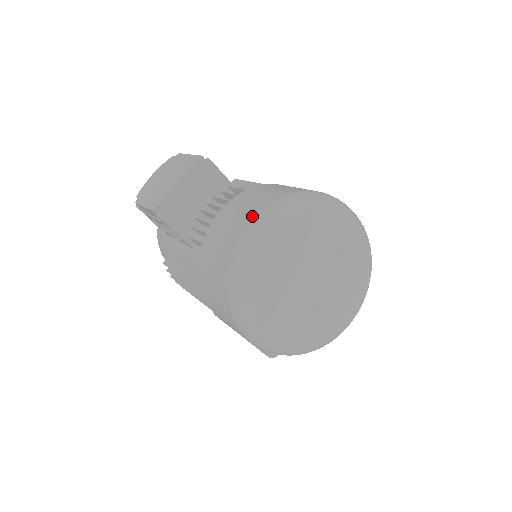
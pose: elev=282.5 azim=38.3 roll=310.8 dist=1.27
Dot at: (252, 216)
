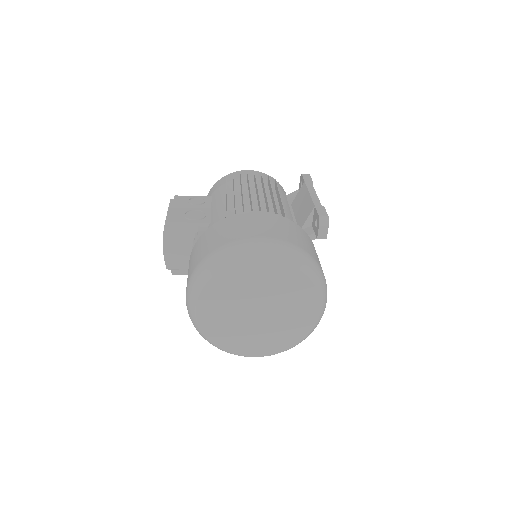
Dot at: occluded
